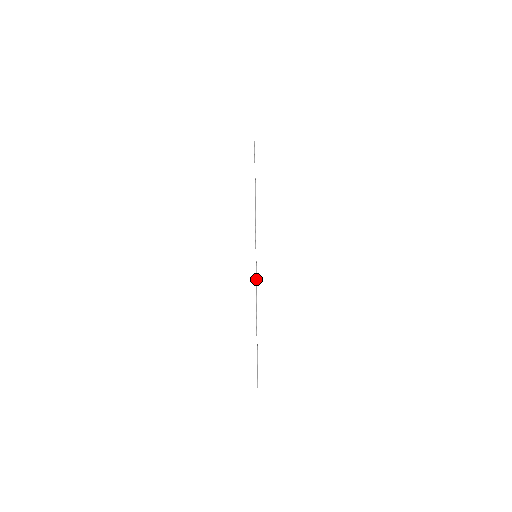
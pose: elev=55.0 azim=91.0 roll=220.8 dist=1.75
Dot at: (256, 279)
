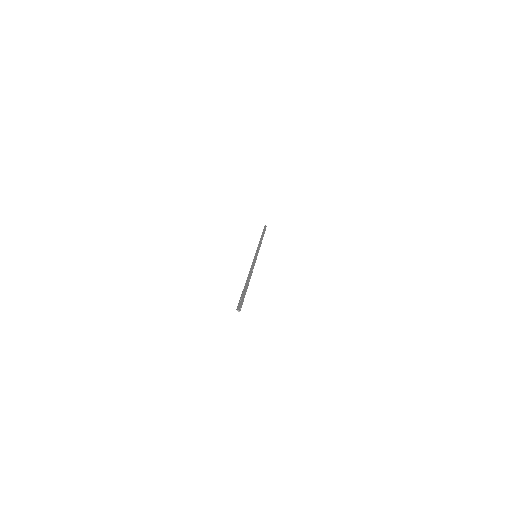
Dot at: (252, 263)
